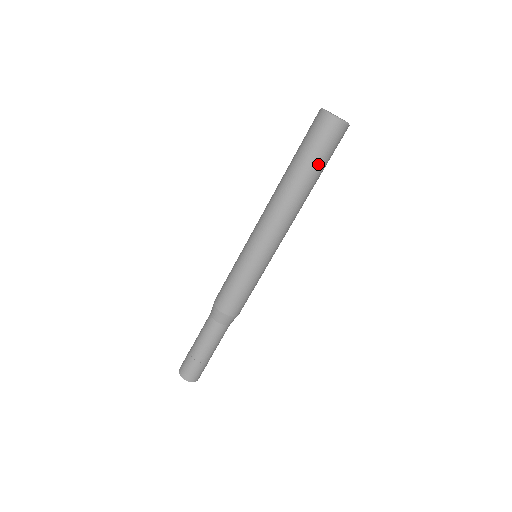
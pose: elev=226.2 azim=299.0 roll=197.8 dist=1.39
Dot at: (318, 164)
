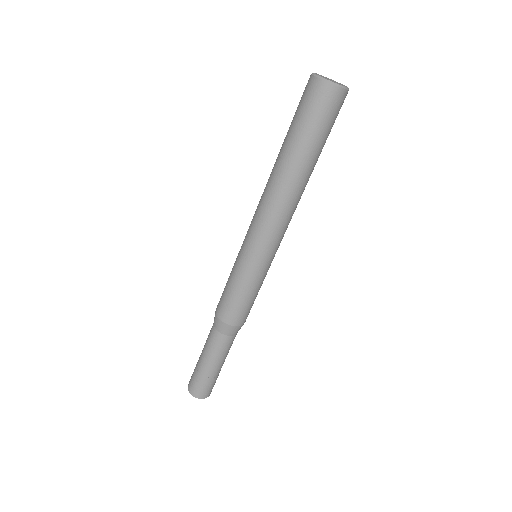
Dot at: (311, 141)
